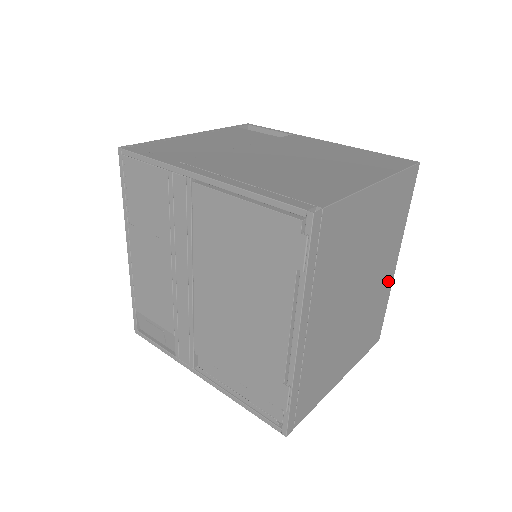
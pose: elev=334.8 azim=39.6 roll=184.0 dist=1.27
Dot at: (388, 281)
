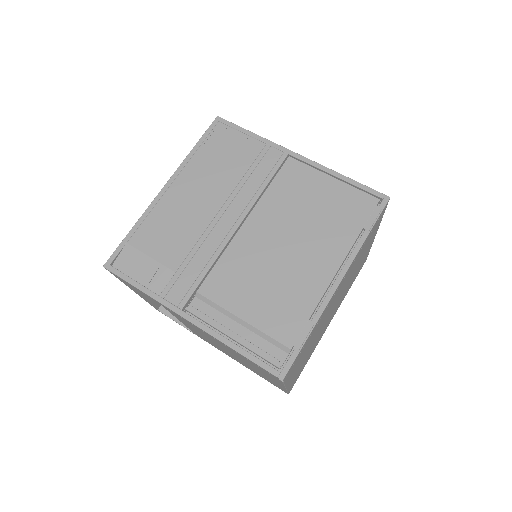
Dot at: (322, 334)
